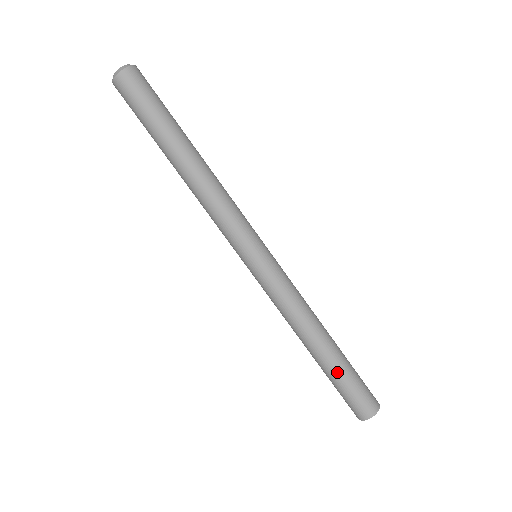
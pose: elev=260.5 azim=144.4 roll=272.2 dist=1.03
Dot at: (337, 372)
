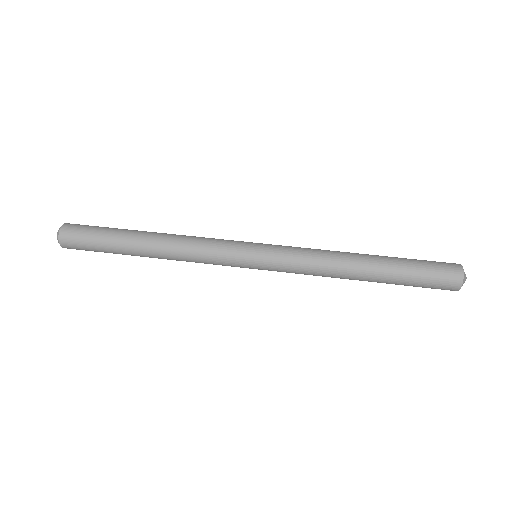
Dot at: (398, 272)
